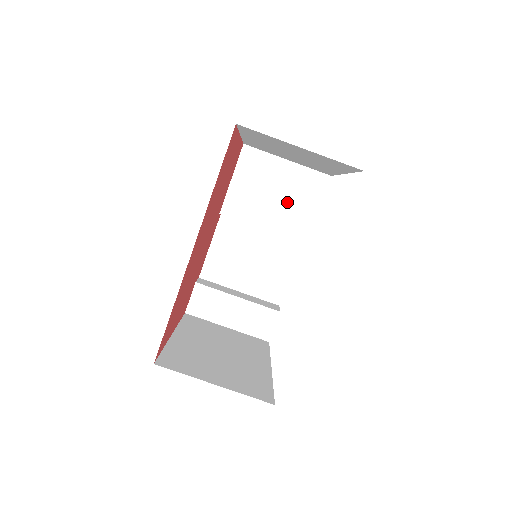
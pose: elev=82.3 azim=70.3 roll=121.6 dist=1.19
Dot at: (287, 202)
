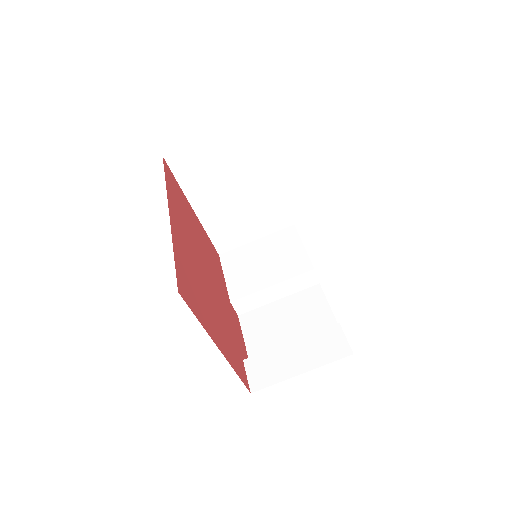
Dot at: (276, 258)
